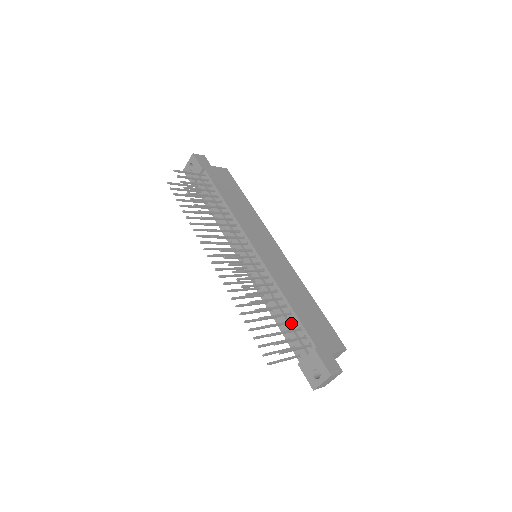
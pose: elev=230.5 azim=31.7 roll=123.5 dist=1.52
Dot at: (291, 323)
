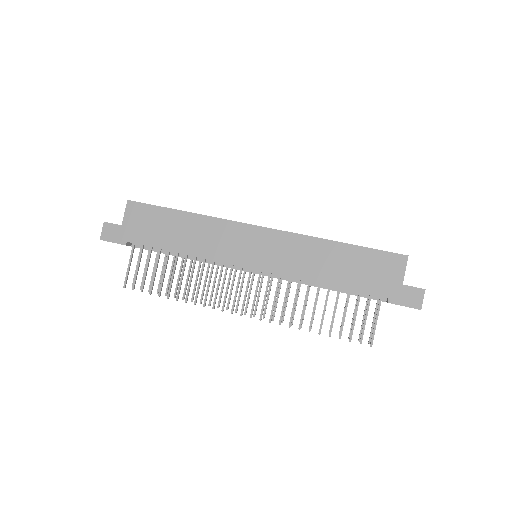
Dot at: (347, 290)
